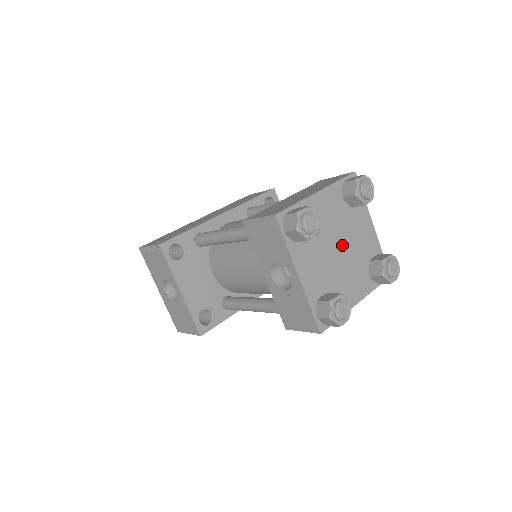
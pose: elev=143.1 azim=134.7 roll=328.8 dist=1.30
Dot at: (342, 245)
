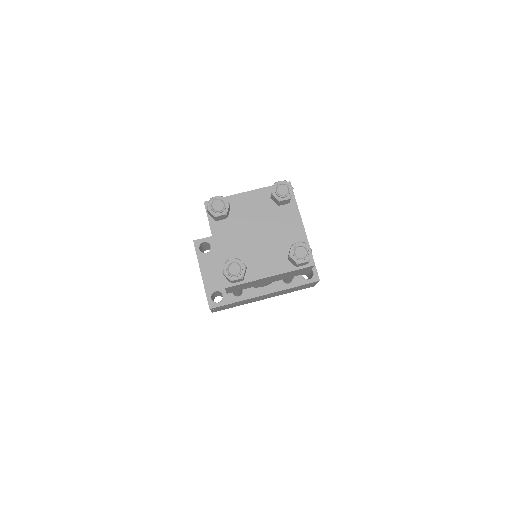
Dot at: (263, 231)
